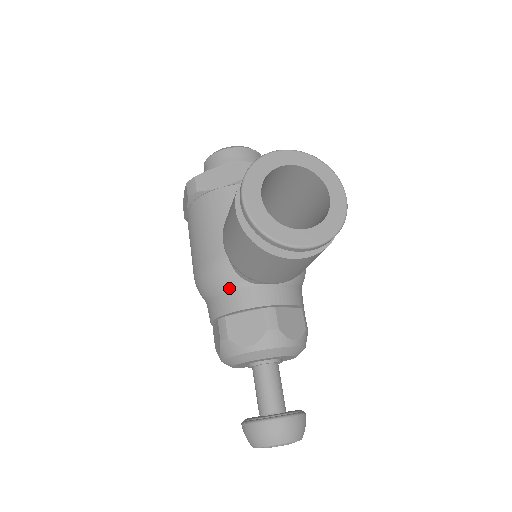
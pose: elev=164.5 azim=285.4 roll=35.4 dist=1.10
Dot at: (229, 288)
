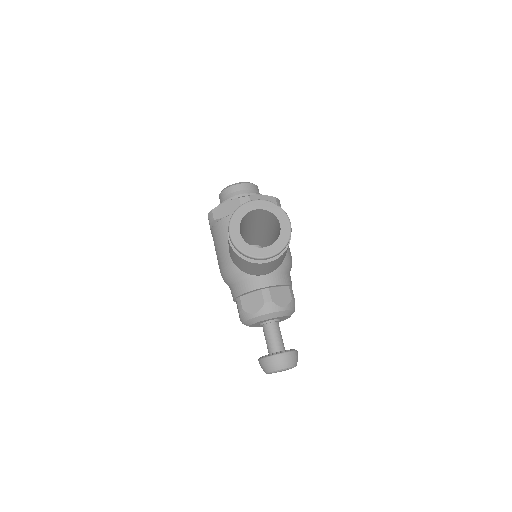
Dot at: (240, 279)
